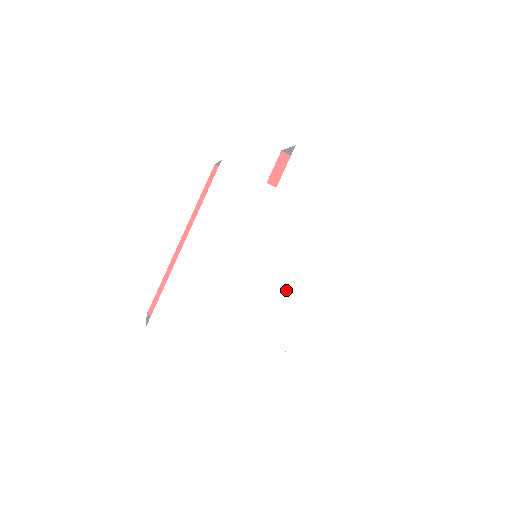
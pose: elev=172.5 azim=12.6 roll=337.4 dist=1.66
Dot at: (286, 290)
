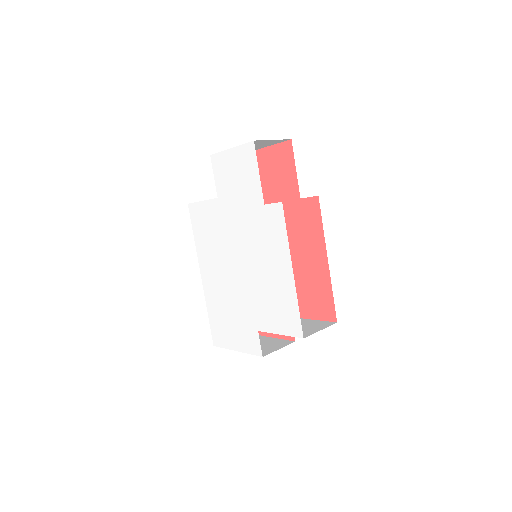
Dot at: (264, 278)
